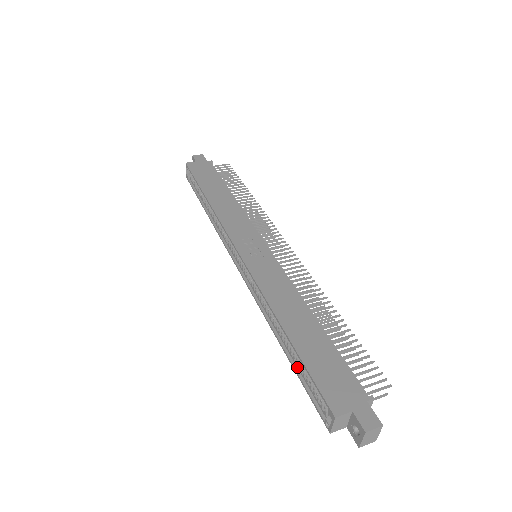
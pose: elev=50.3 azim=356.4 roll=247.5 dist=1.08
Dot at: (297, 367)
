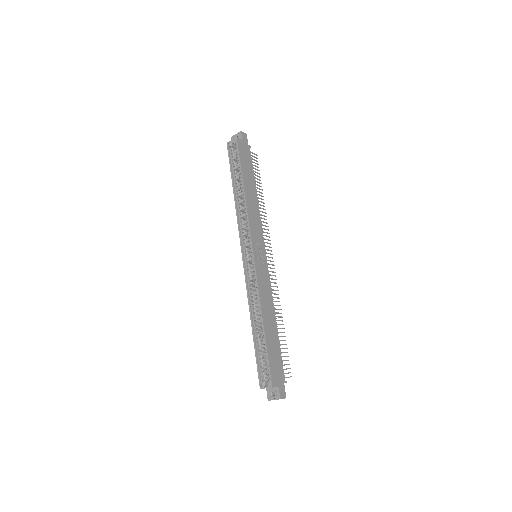
Dot at: (257, 346)
